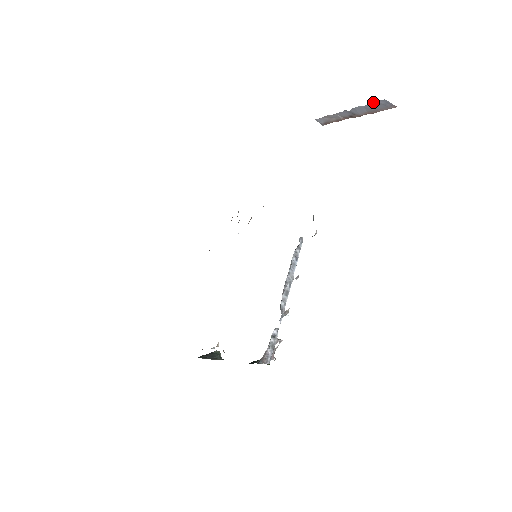
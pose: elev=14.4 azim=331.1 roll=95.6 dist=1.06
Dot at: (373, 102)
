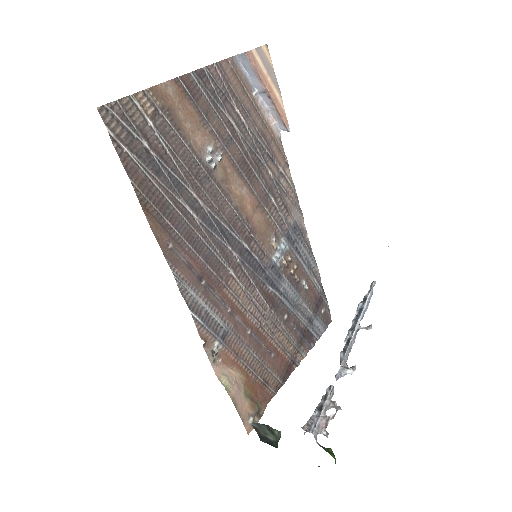
Dot at: (243, 66)
